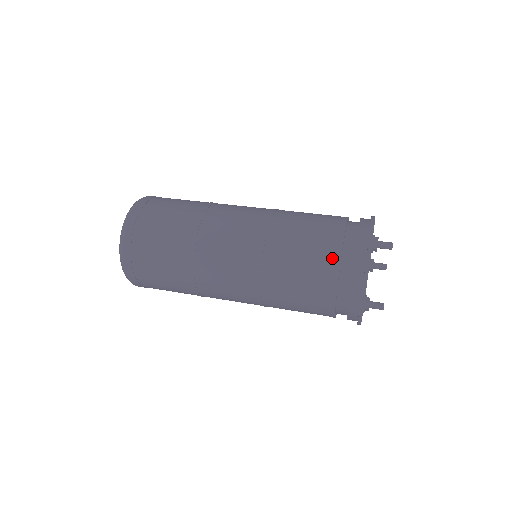
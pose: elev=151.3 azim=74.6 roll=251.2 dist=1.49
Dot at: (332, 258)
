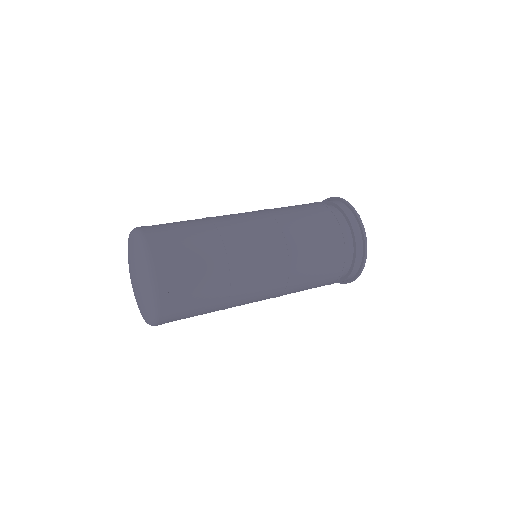
Dot at: (340, 236)
